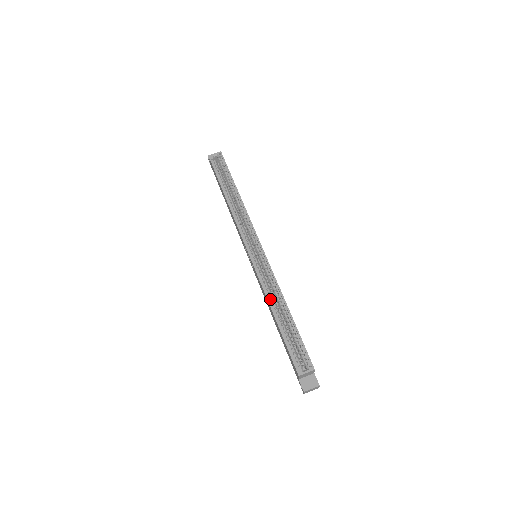
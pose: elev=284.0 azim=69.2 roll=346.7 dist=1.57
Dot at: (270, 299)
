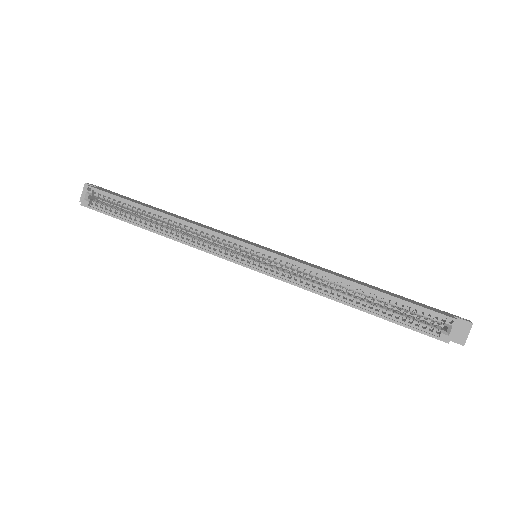
Dot at: (328, 293)
